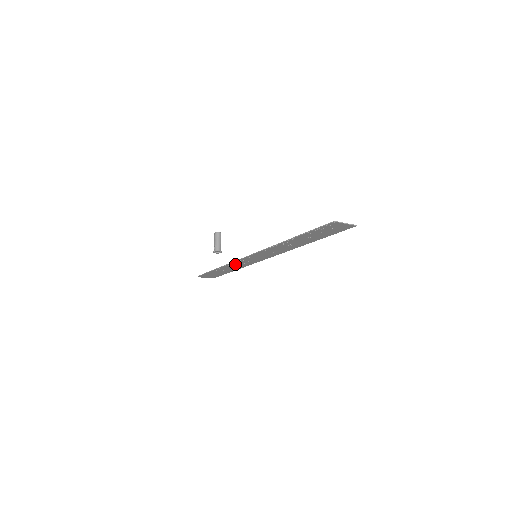
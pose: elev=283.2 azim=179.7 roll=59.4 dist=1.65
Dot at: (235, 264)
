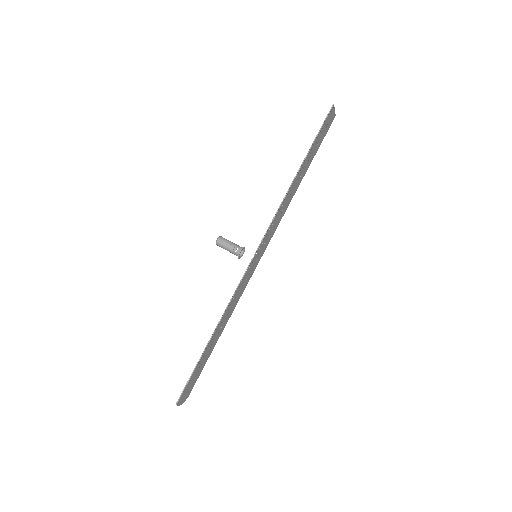
Dot at: (231, 304)
